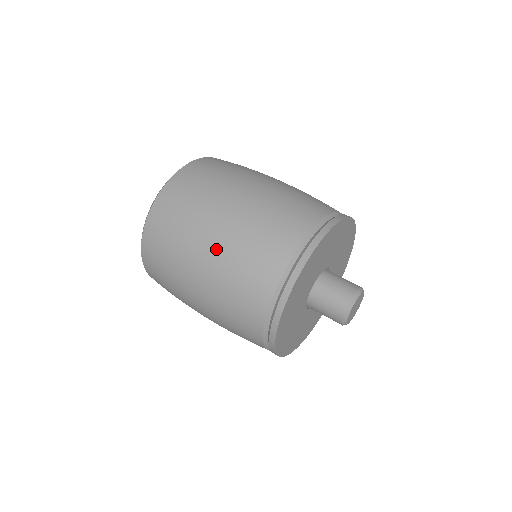
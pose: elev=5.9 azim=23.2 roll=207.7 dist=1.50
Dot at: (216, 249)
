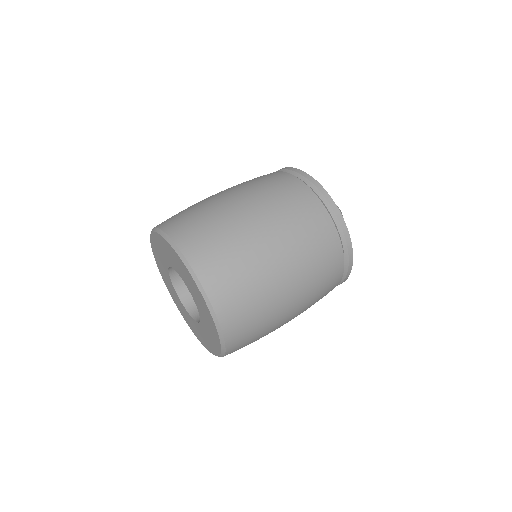
Dot at: (299, 307)
